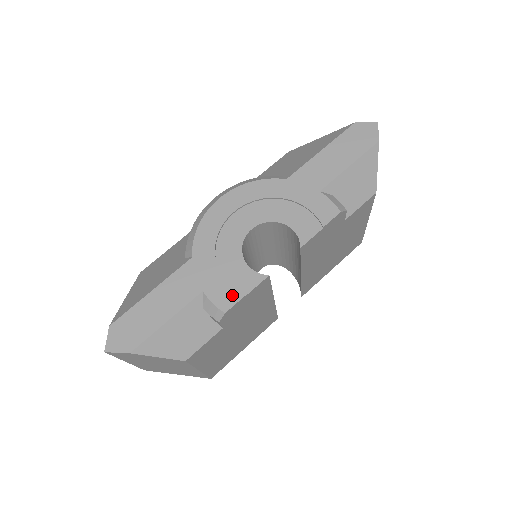
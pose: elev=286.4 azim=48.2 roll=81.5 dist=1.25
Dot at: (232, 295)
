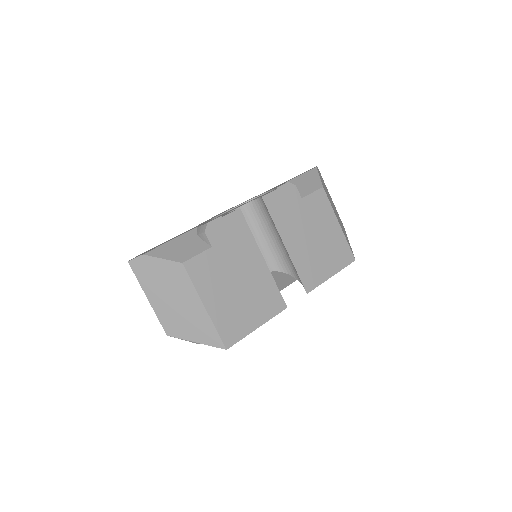
Dot at: occluded
